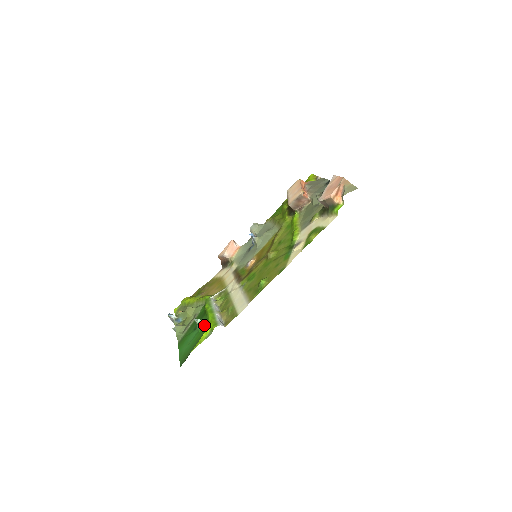
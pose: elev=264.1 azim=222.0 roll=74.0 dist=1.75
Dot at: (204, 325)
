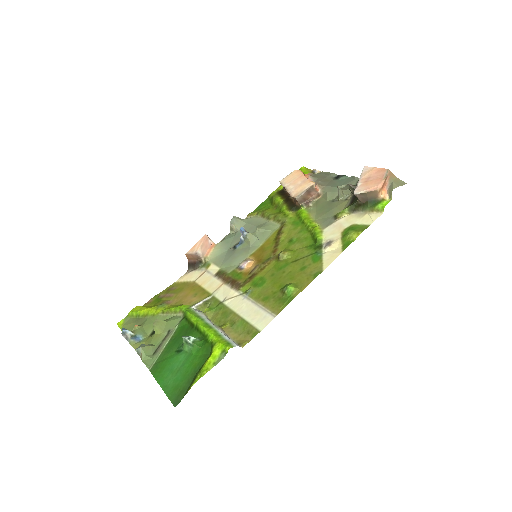
Dot at: (201, 345)
